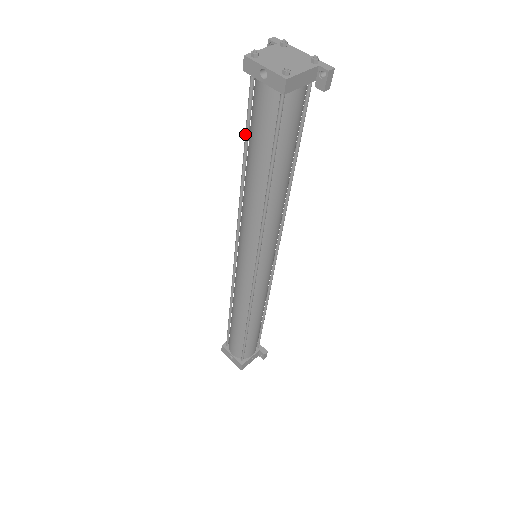
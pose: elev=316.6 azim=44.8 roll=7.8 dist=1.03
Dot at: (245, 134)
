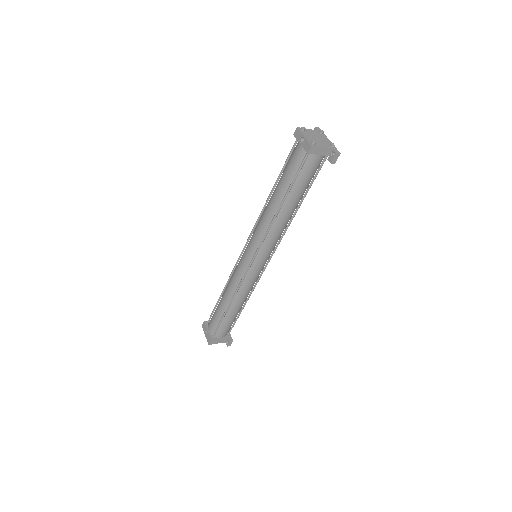
Dot at: (281, 171)
